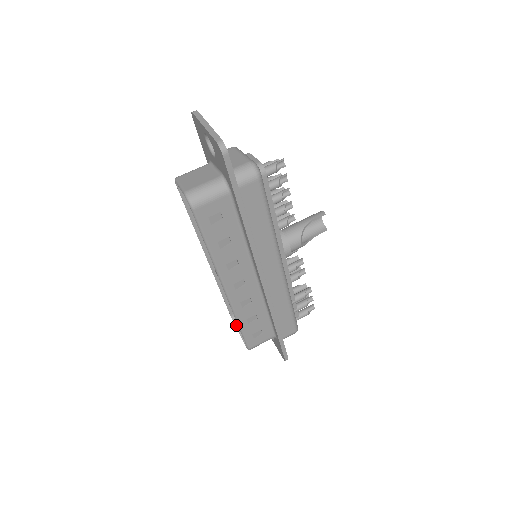
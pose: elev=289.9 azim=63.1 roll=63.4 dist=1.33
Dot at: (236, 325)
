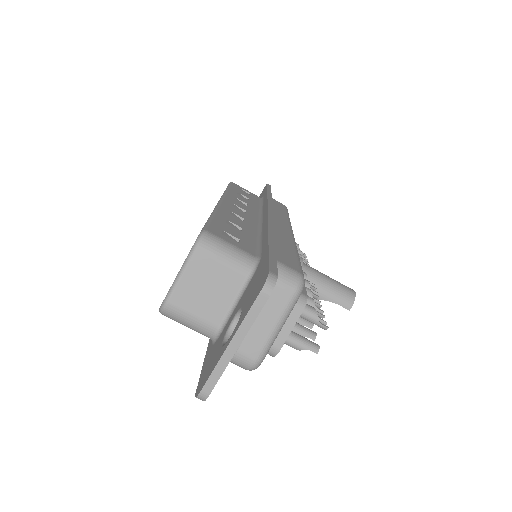
Dot at: occluded
